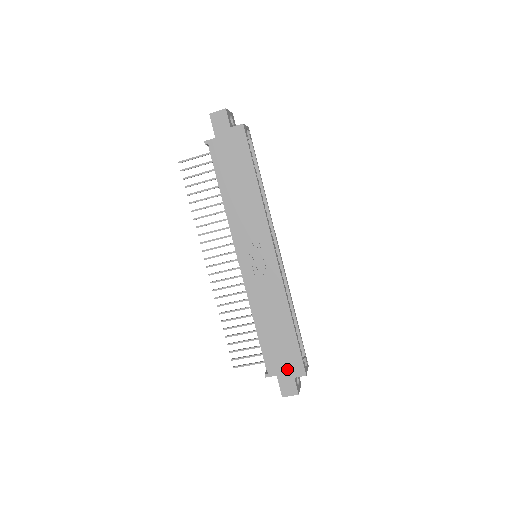
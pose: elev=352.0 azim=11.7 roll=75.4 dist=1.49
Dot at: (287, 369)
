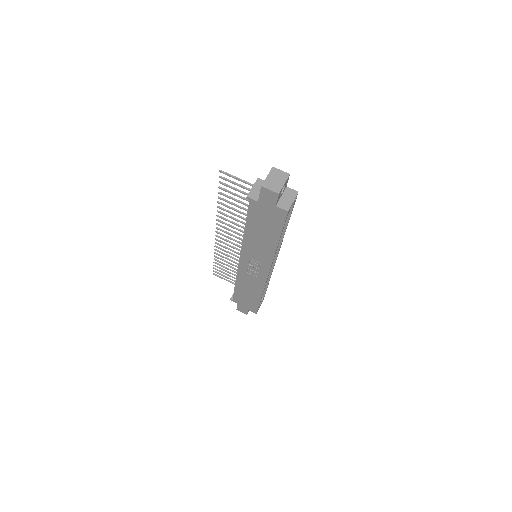
Dot at: (246, 306)
